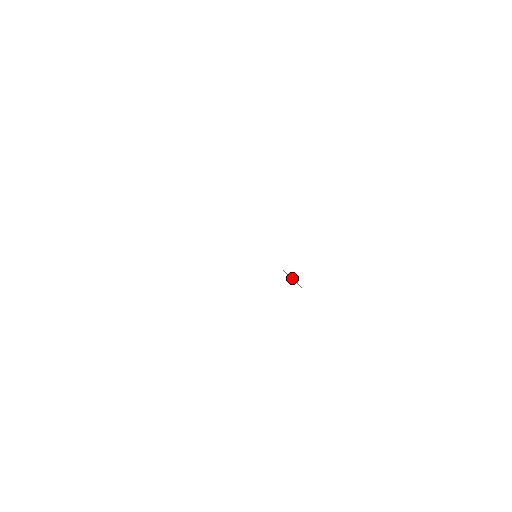
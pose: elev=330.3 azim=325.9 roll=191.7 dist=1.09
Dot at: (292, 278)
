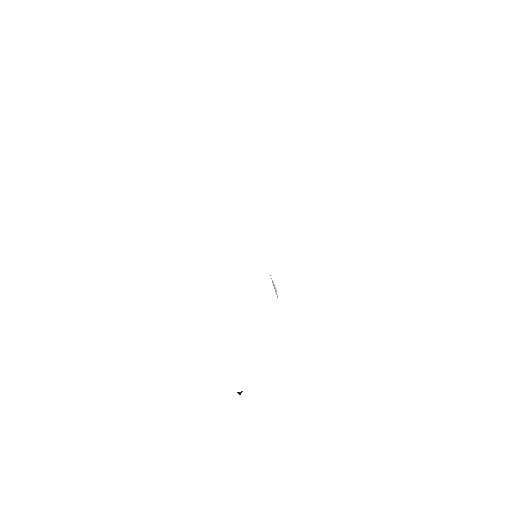
Dot at: (274, 286)
